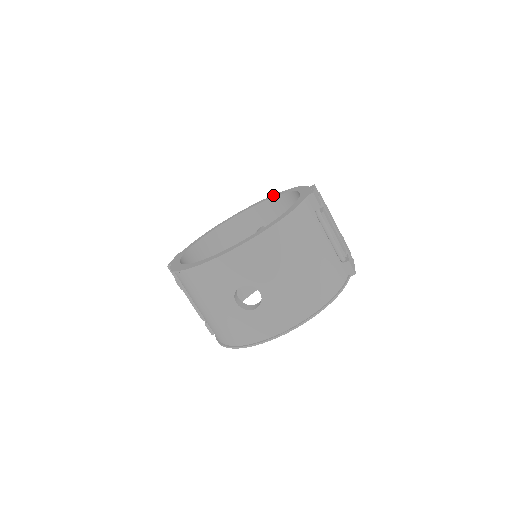
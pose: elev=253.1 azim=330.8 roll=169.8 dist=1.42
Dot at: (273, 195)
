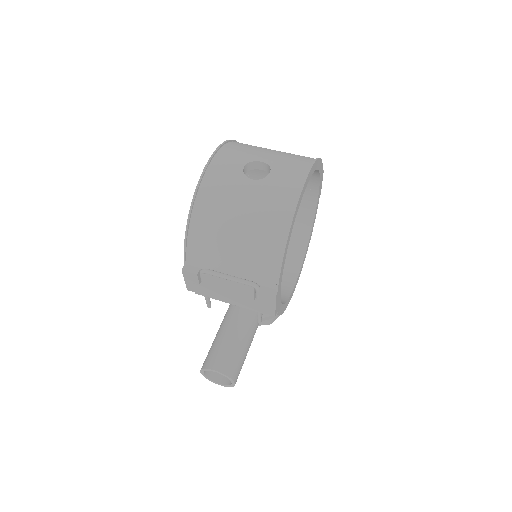
Dot at: occluded
